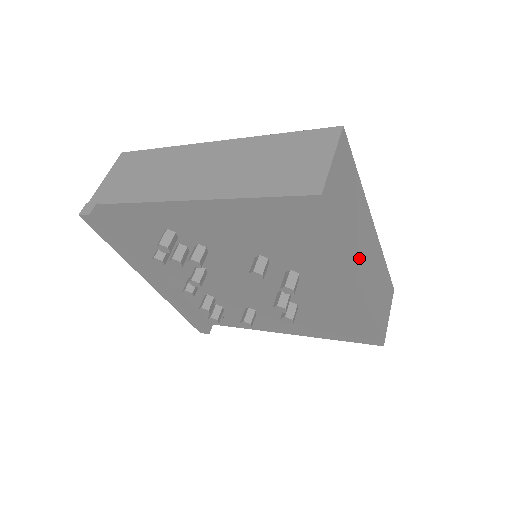
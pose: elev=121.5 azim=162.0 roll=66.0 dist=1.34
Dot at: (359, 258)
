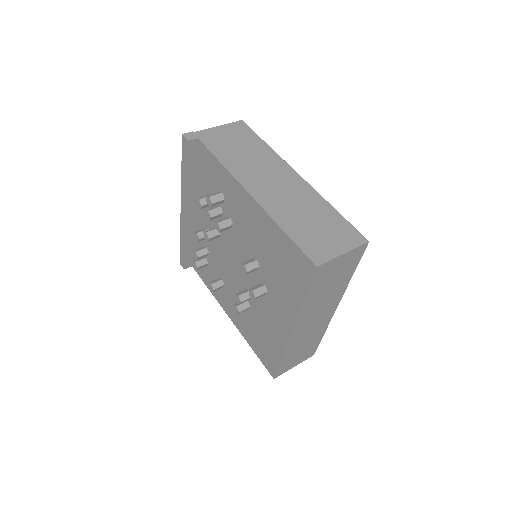
Dot at: (307, 317)
